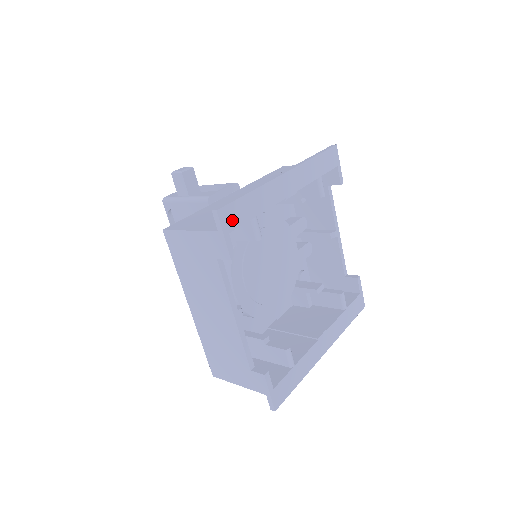
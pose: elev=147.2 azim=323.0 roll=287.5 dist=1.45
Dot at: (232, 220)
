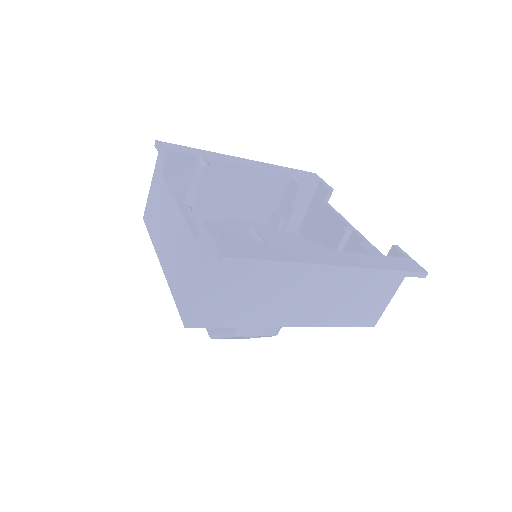
Dot at: (172, 148)
